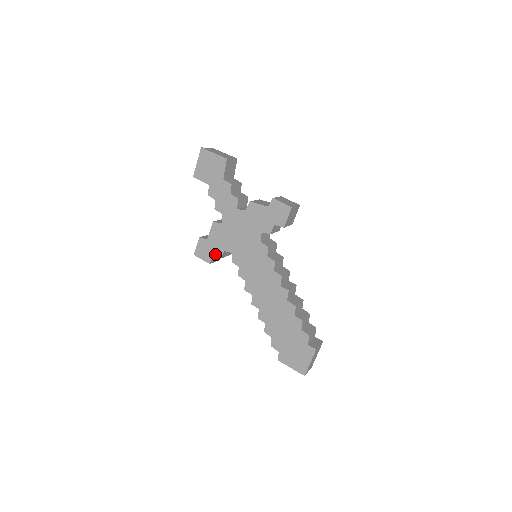
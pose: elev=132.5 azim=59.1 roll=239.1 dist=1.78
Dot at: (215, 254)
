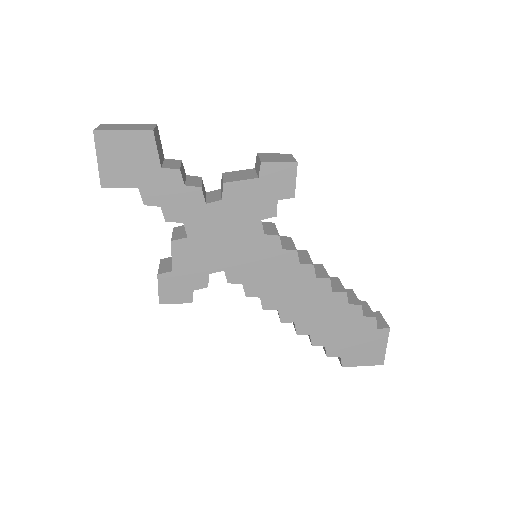
Dot at: (195, 286)
